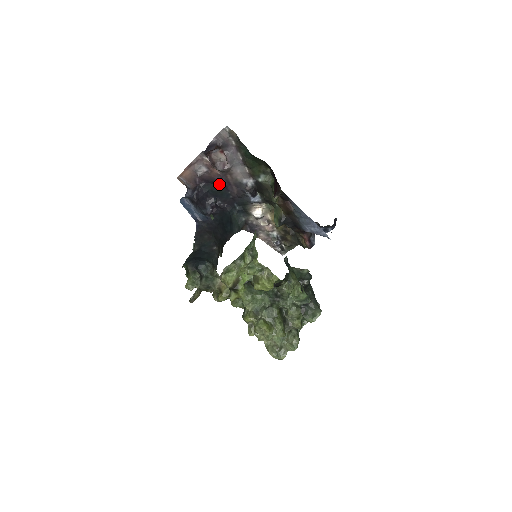
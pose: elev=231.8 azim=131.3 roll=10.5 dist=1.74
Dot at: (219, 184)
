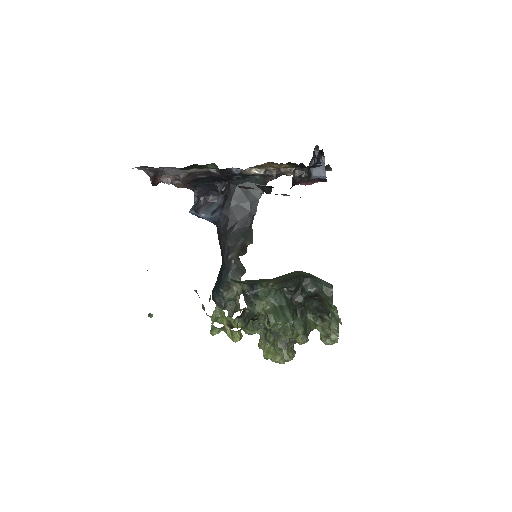
Dot at: (201, 178)
